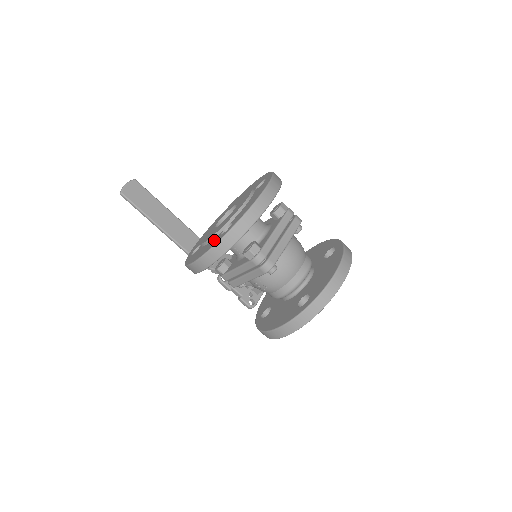
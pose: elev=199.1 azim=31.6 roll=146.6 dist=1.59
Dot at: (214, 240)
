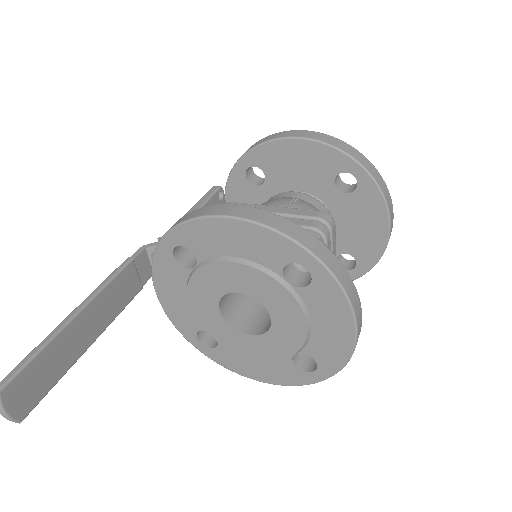
Dot at: (286, 370)
